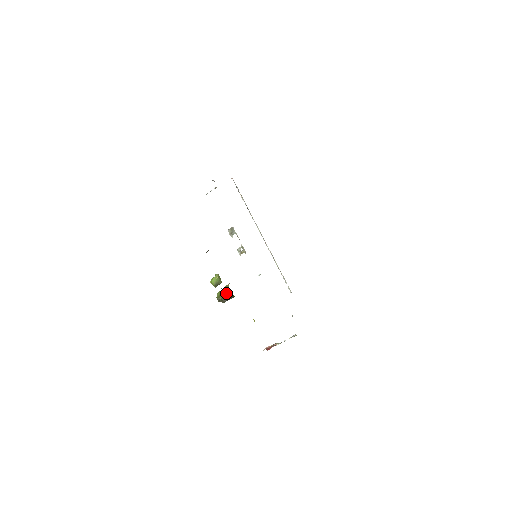
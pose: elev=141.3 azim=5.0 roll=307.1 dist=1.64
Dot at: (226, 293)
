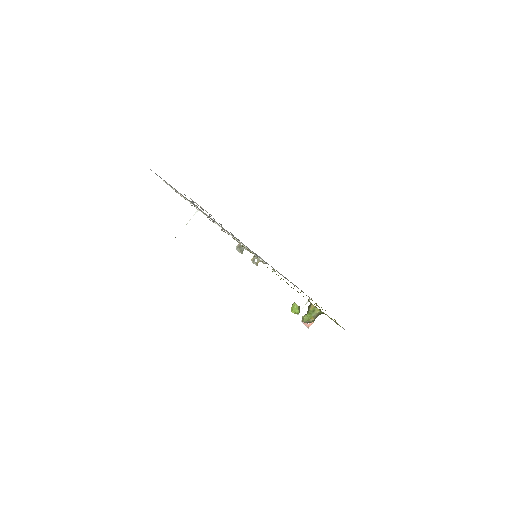
Dot at: (316, 315)
